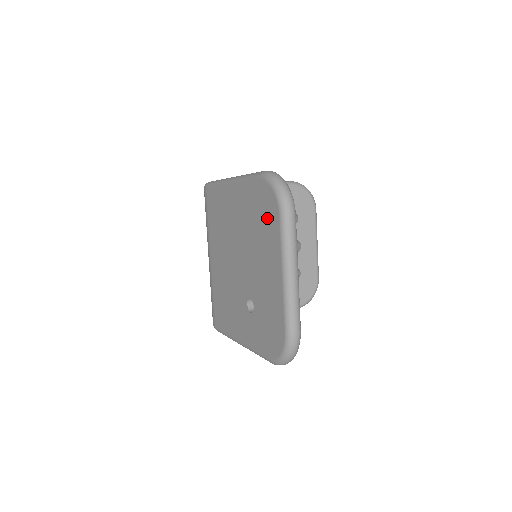
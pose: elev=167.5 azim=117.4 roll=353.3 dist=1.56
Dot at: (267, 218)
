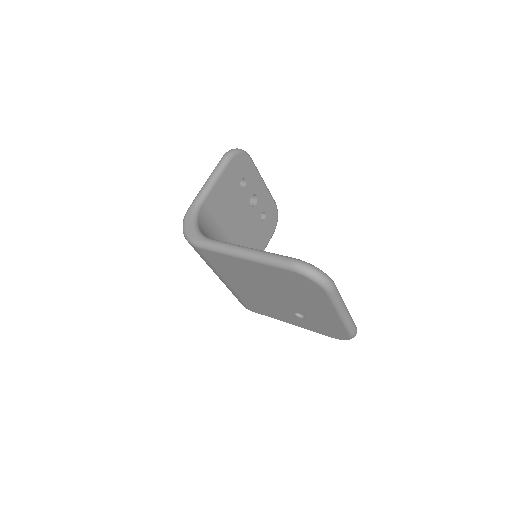
Dot at: (310, 291)
